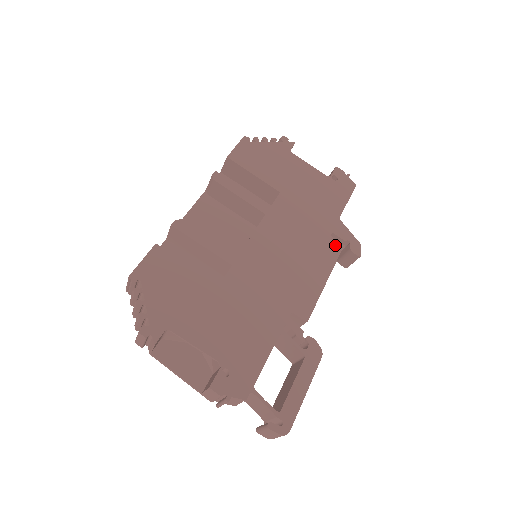
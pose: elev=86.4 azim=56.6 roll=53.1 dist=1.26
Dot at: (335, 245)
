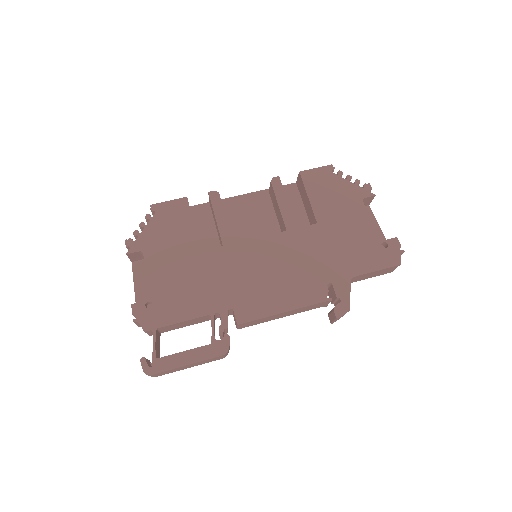
Dot at: (323, 293)
